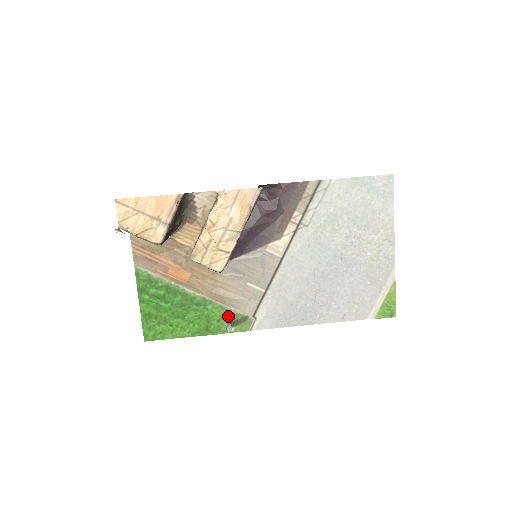
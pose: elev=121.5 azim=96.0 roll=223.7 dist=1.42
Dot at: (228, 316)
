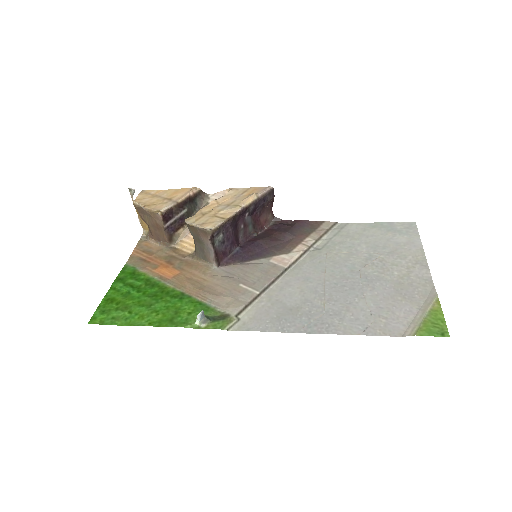
Dot at: (204, 311)
